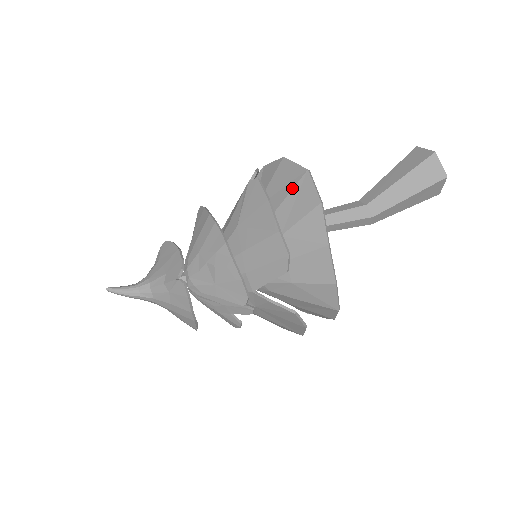
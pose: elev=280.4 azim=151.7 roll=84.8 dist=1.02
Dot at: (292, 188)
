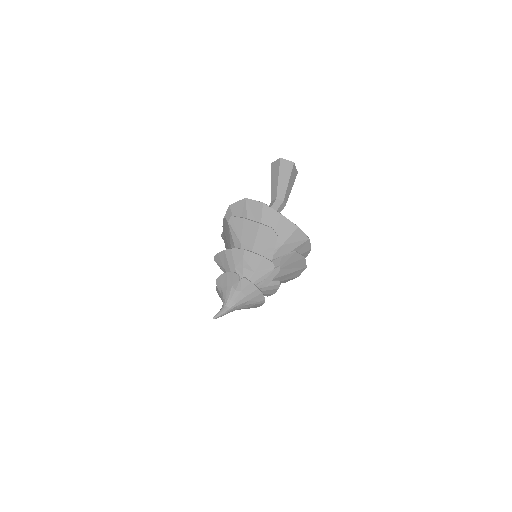
Dot at: (246, 210)
